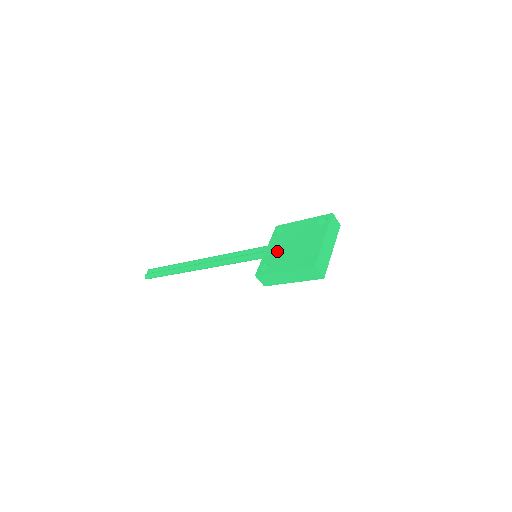
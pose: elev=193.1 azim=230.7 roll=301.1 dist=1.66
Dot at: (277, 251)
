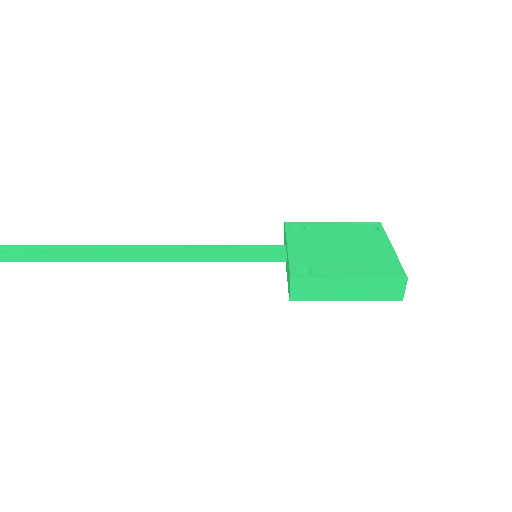
Dot at: (314, 251)
